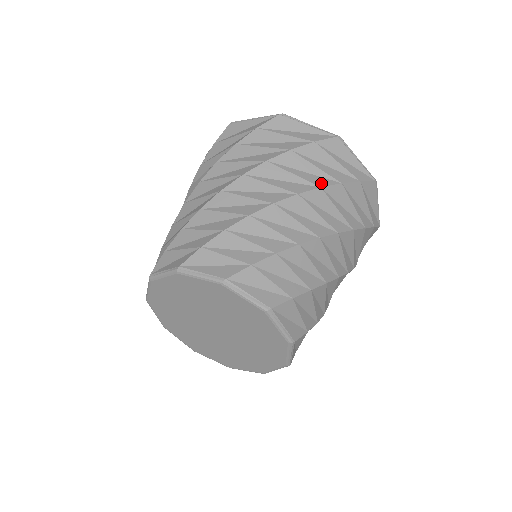
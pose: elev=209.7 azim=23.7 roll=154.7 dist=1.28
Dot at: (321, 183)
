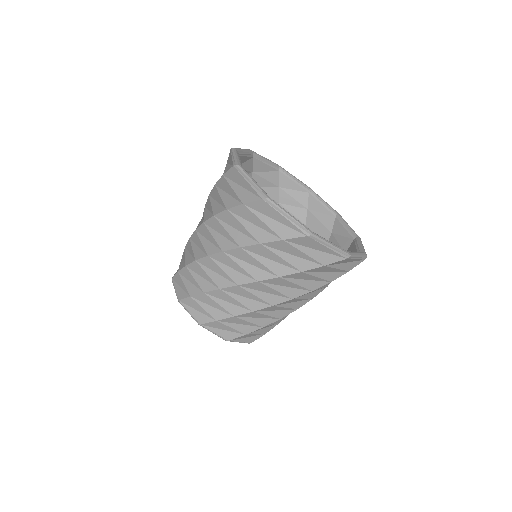
Dot at: (281, 272)
